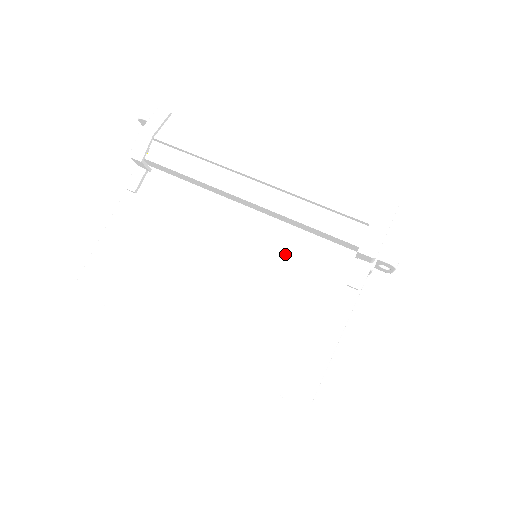
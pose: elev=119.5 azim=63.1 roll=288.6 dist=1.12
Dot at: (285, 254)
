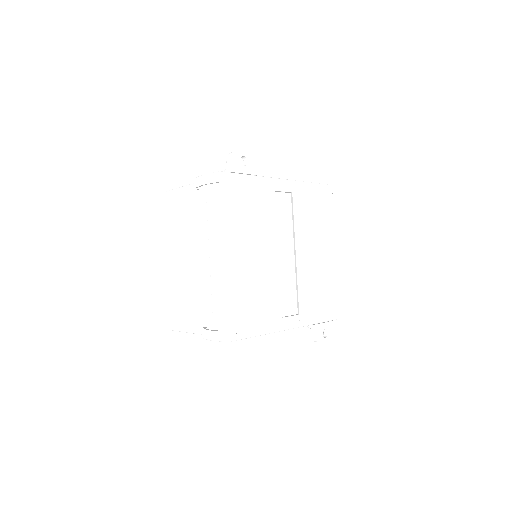
Dot at: (204, 289)
